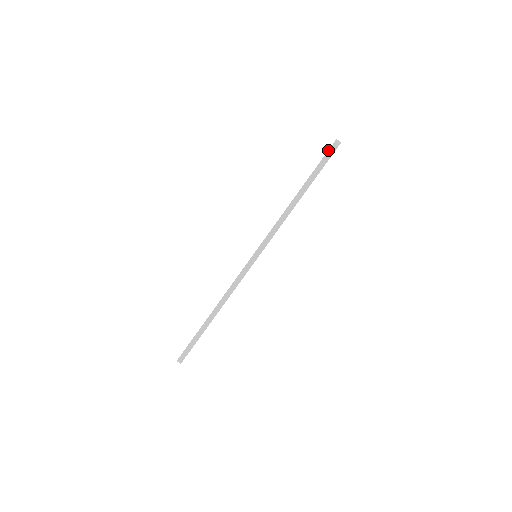
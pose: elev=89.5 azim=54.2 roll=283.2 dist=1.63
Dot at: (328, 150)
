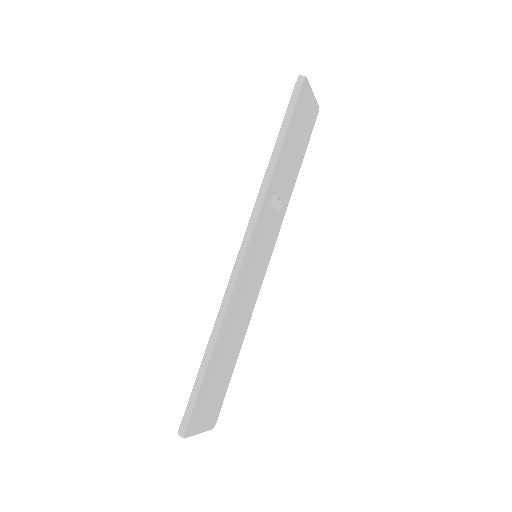
Dot at: occluded
